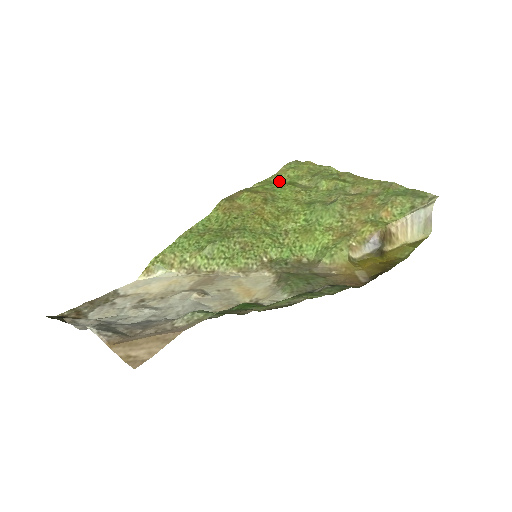
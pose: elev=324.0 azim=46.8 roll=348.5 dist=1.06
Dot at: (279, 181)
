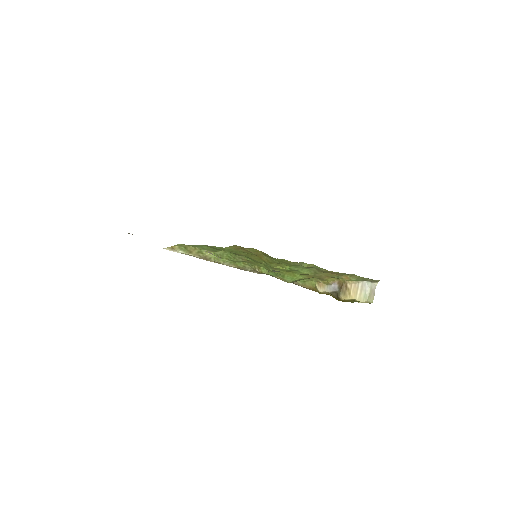
Dot at: occluded
